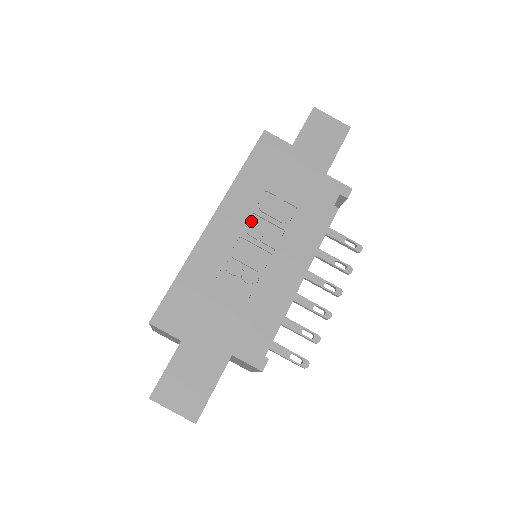
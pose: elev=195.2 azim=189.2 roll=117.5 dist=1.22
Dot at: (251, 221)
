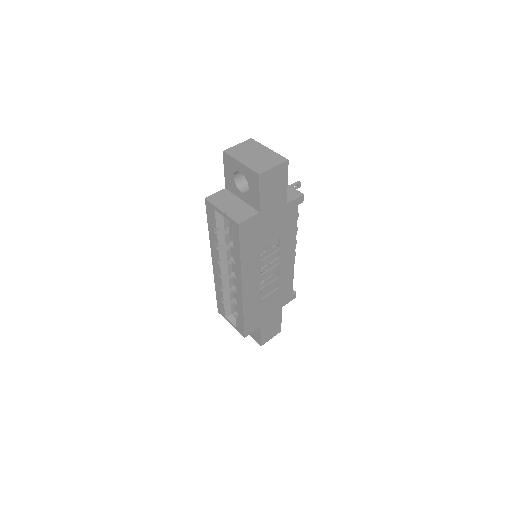
Dot at: (260, 267)
